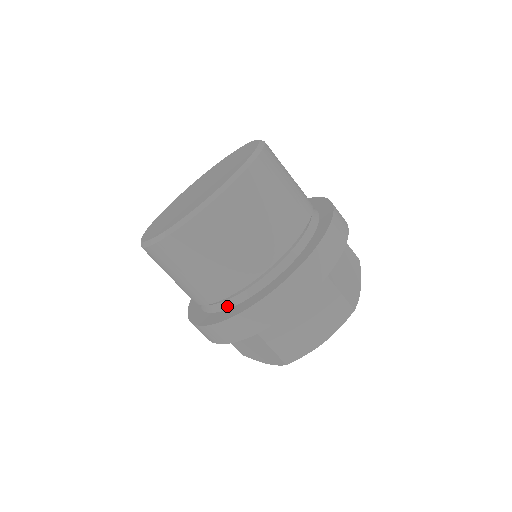
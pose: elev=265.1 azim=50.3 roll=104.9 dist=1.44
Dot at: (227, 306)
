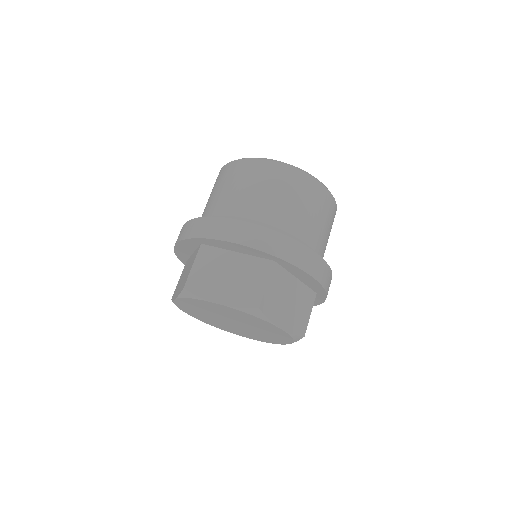
Dot at: occluded
